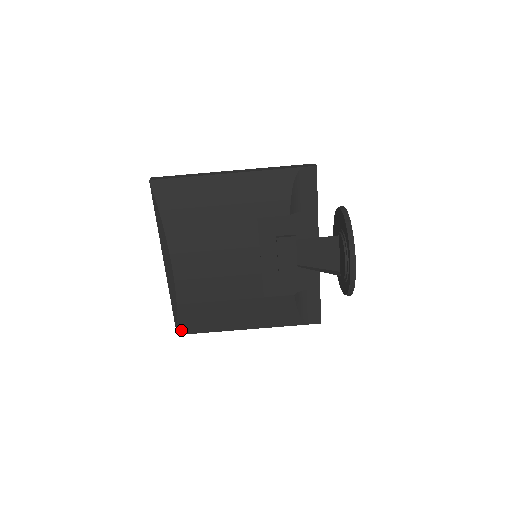
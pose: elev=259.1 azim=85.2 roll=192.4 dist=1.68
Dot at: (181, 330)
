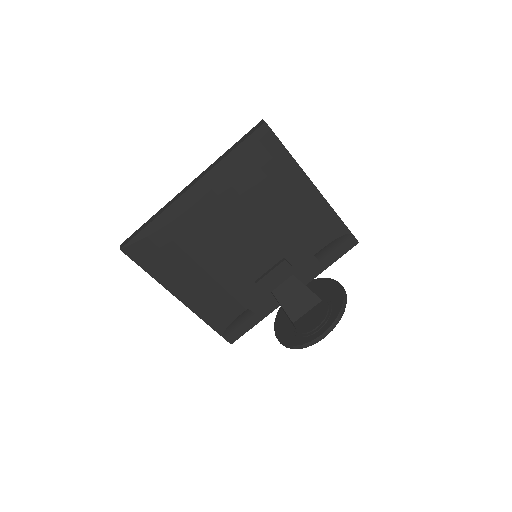
Dot at: (130, 249)
